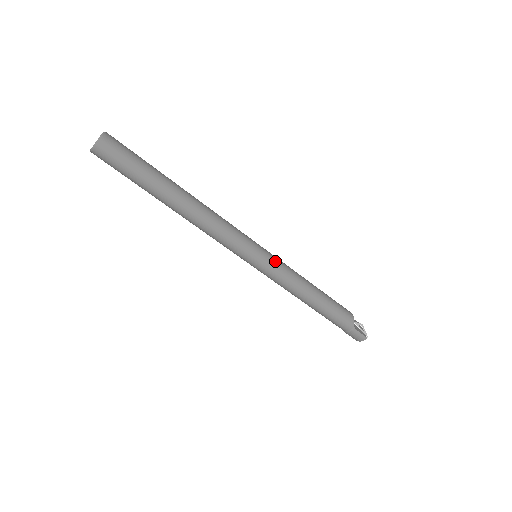
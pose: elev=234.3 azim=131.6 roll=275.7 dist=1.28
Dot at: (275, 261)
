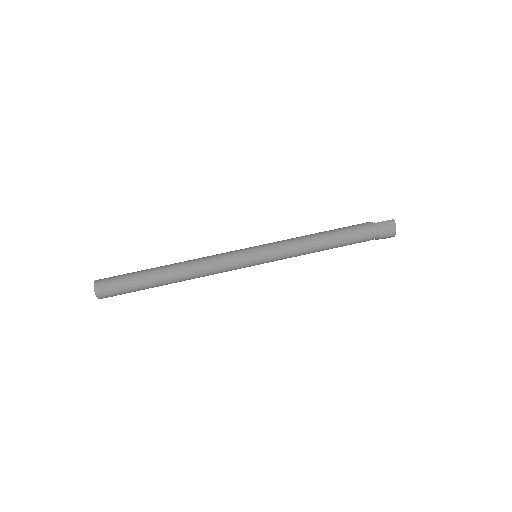
Dot at: (268, 244)
